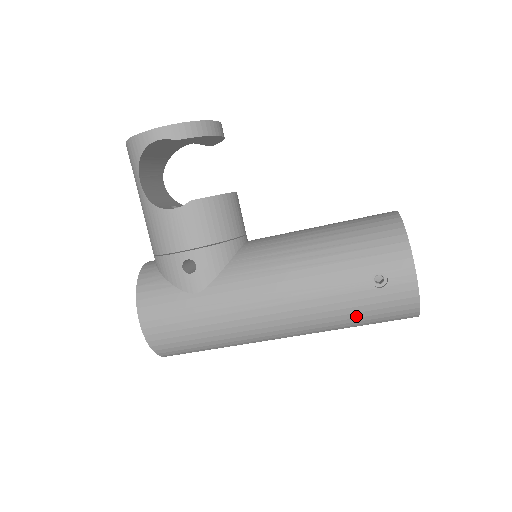
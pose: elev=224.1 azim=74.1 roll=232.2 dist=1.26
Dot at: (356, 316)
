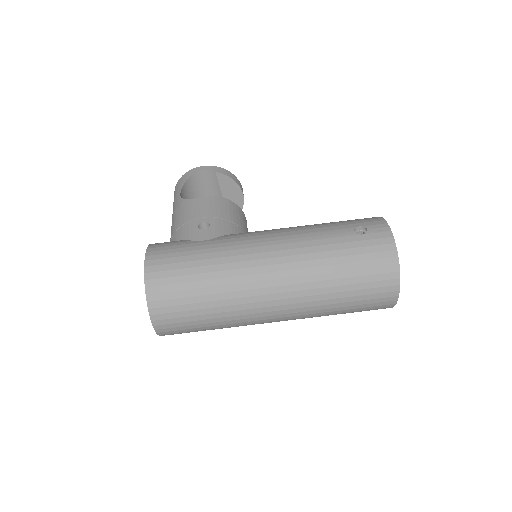
Dot at: (343, 261)
